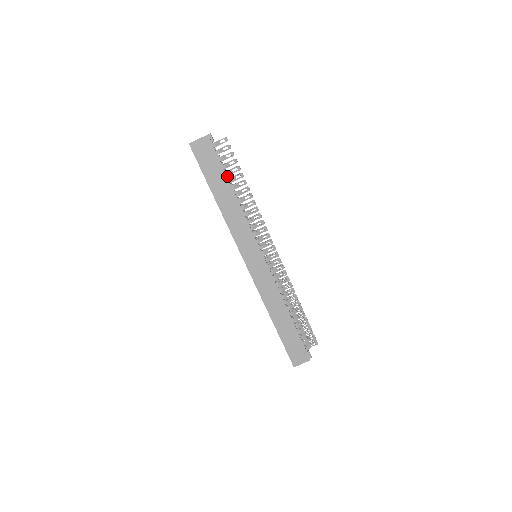
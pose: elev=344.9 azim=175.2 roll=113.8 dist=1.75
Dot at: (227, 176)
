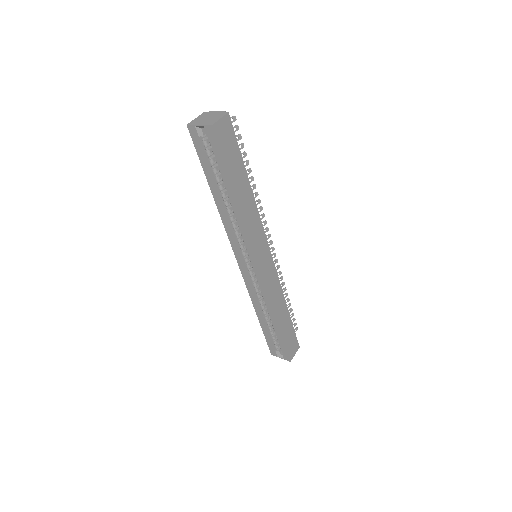
Dot at: occluded
